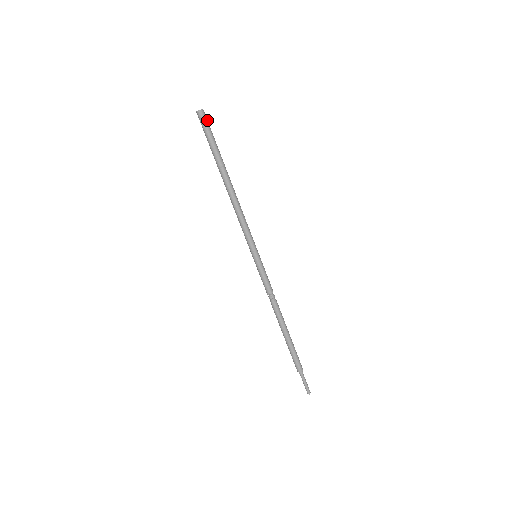
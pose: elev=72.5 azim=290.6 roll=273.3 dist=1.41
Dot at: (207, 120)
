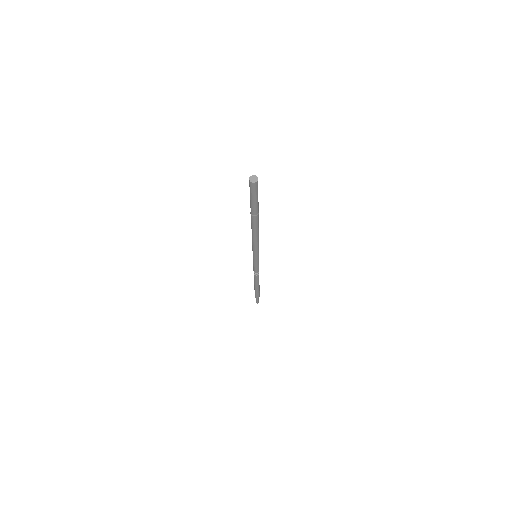
Dot at: occluded
